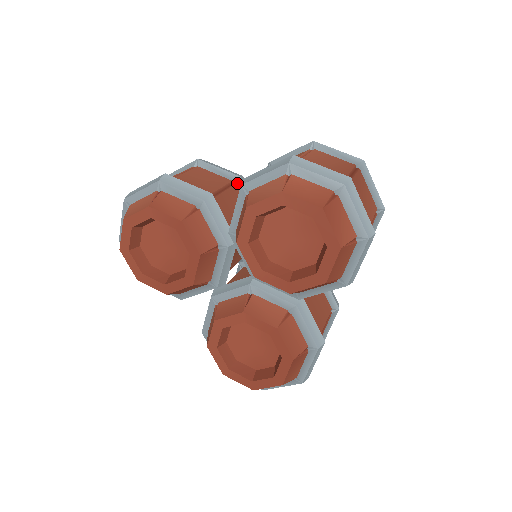
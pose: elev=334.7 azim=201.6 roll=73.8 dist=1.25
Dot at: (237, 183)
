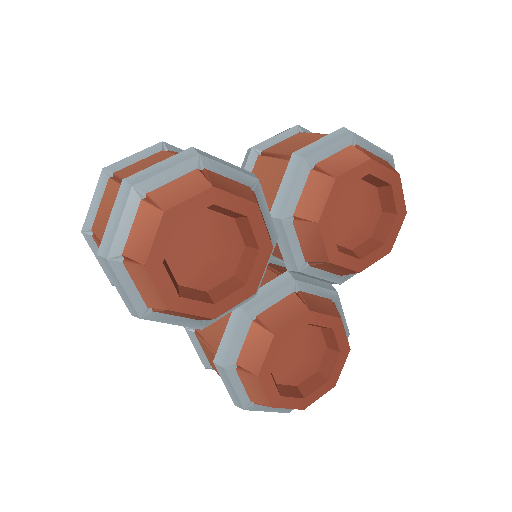
Dot at: occluded
